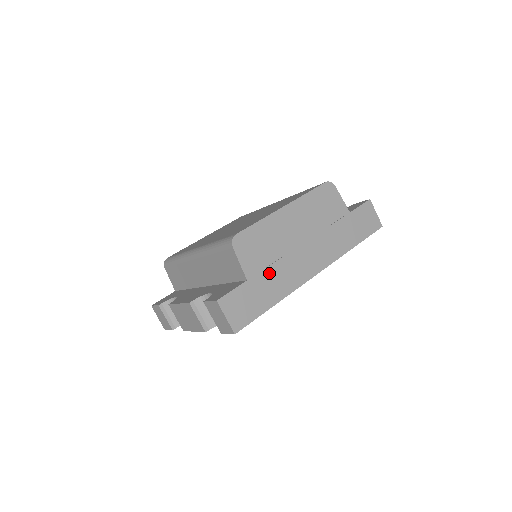
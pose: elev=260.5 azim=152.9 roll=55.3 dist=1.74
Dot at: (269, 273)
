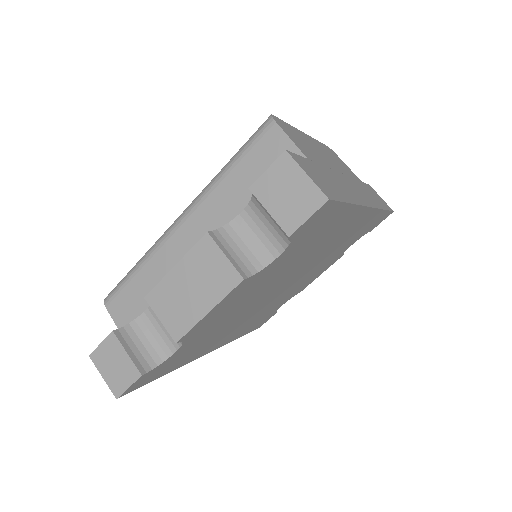
Dot at: (326, 171)
